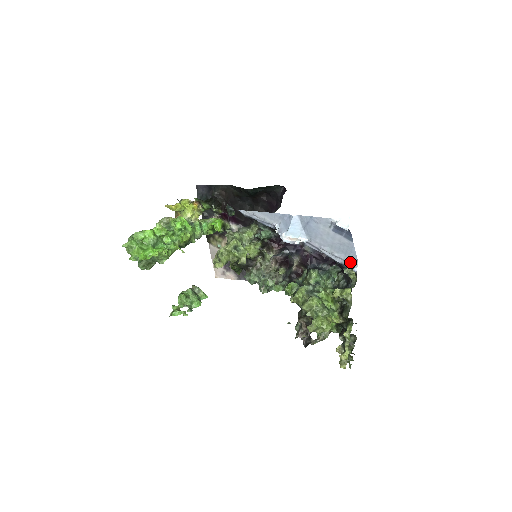
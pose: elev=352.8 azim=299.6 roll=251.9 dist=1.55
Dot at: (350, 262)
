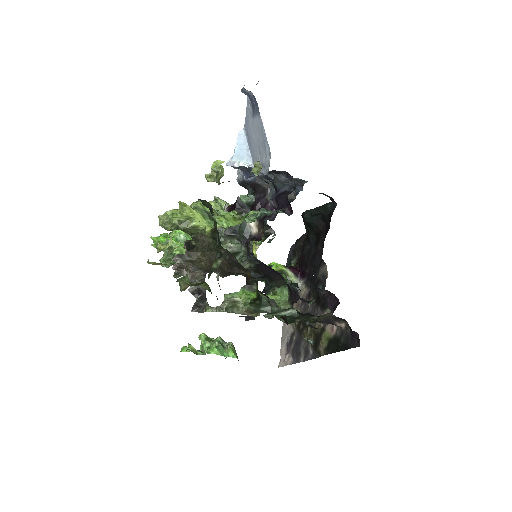
Dot at: (269, 161)
